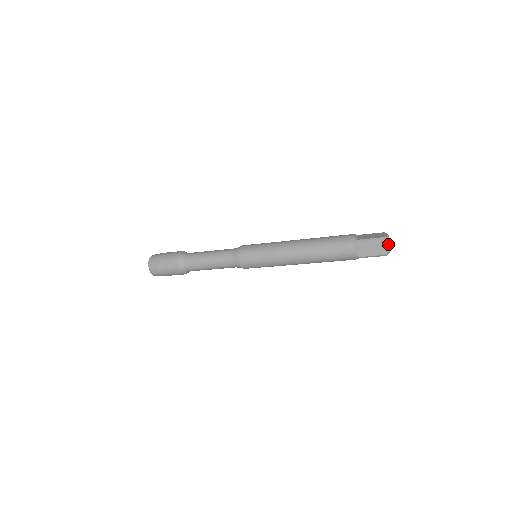
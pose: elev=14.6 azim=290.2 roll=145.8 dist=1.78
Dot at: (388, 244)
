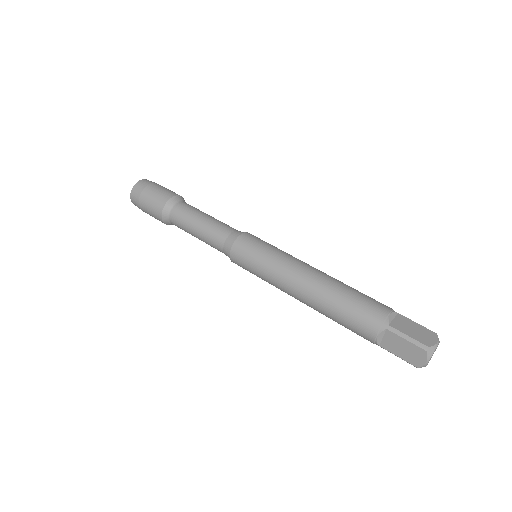
Dot at: (429, 358)
